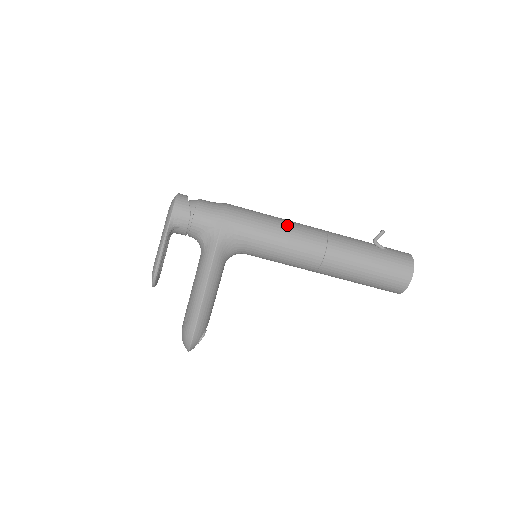
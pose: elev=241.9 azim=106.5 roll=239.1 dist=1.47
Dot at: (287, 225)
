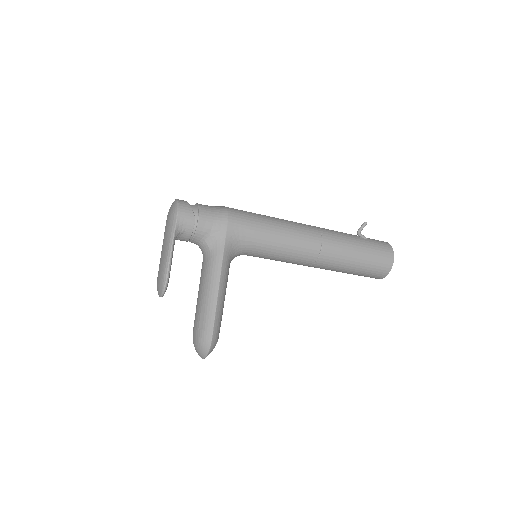
Dot at: (284, 223)
